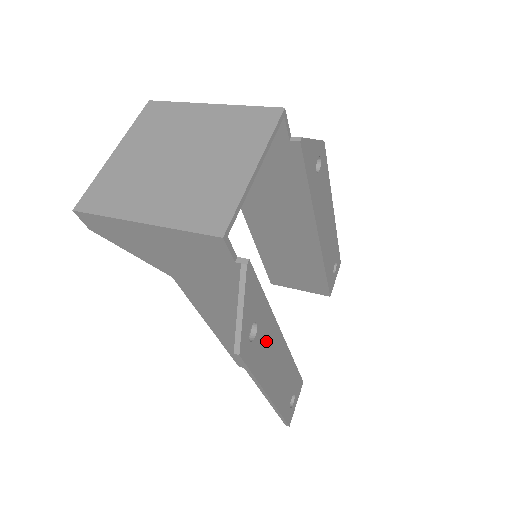
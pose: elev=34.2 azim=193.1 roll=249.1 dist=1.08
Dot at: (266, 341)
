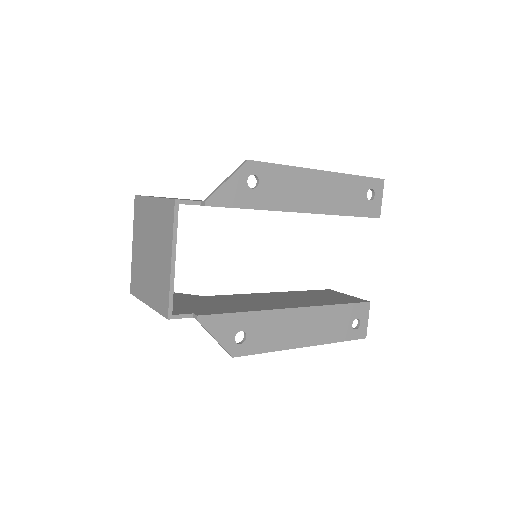
Dot at: (267, 328)
